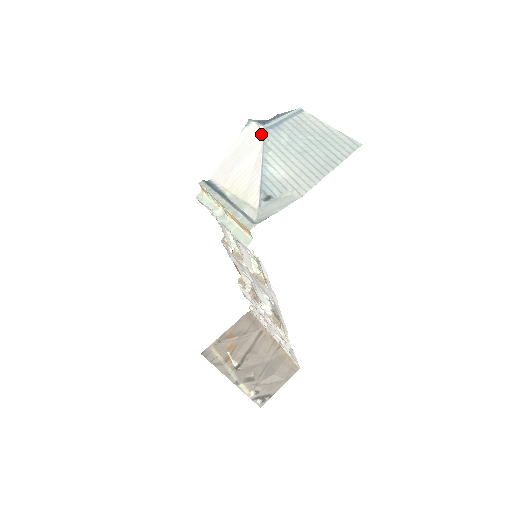
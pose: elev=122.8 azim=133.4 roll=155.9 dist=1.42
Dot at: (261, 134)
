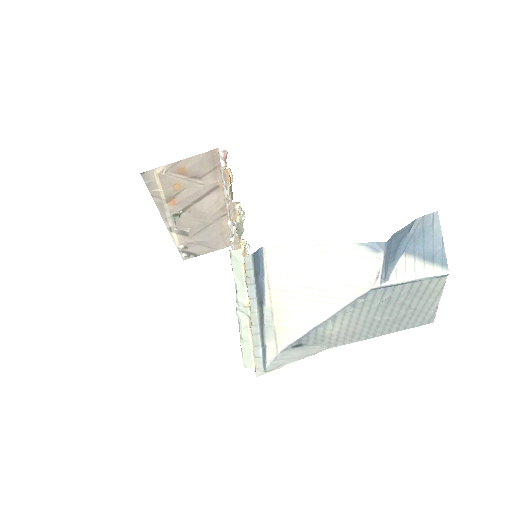
Dot at: (366, 290)
